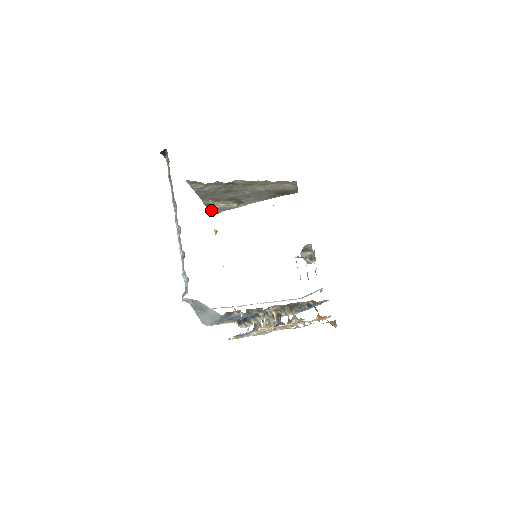
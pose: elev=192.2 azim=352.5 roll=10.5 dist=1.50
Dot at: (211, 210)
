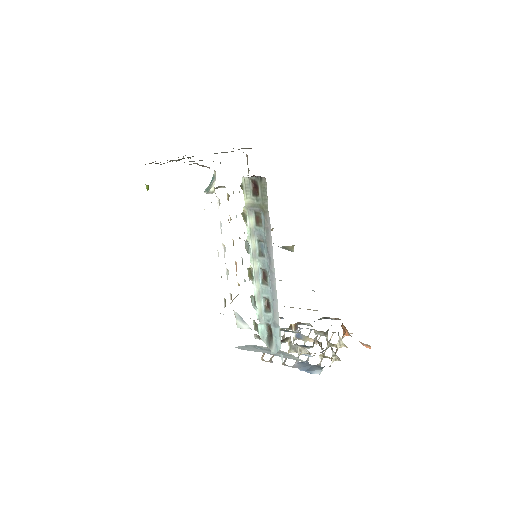
Dot at: occluded
